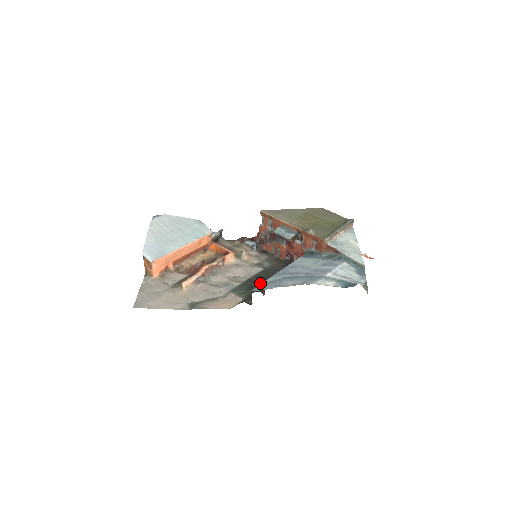
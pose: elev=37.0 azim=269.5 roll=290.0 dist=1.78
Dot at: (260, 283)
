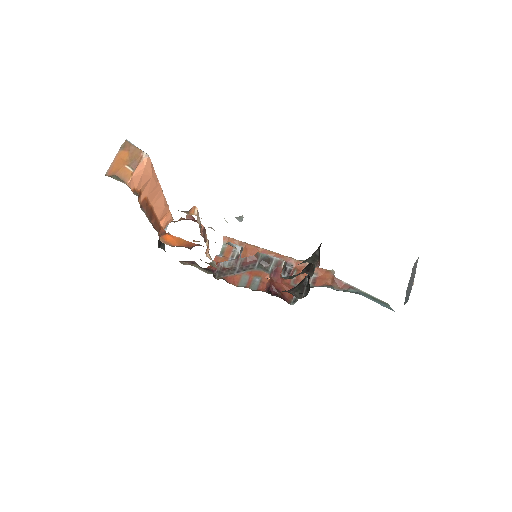
Dot at: (281, 277)
